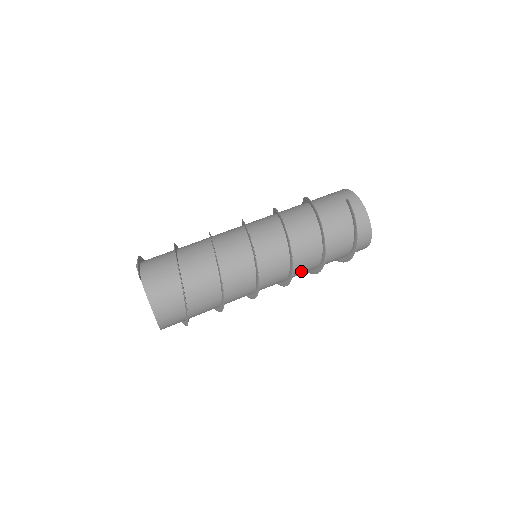
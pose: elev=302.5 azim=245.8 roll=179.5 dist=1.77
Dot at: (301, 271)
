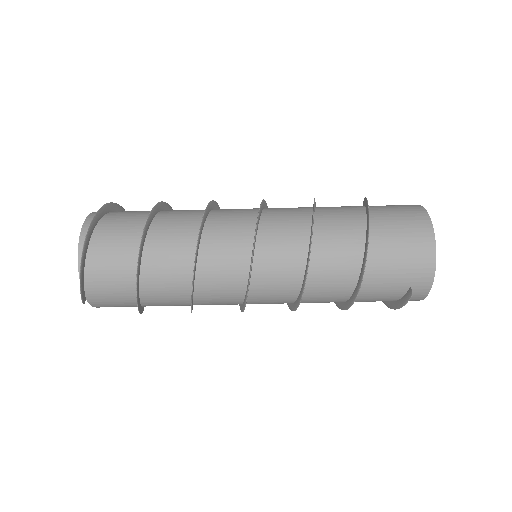
Dot at: occluded
